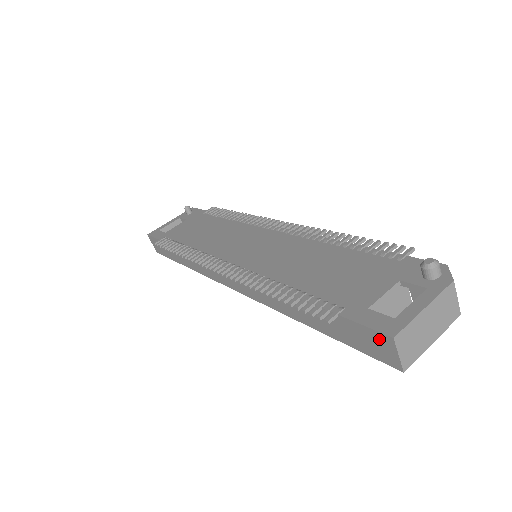
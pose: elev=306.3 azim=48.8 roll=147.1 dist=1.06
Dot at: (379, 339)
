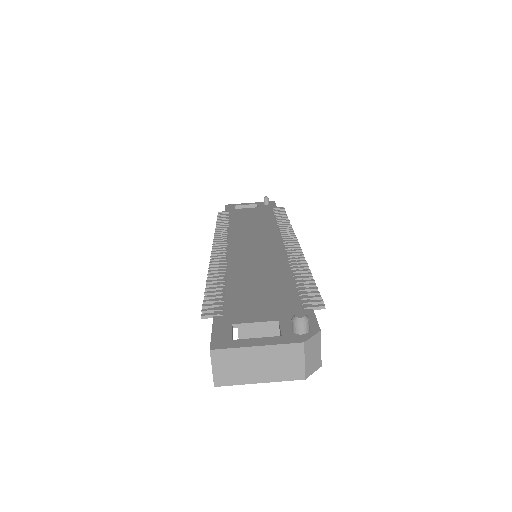
Dot at: occluded
